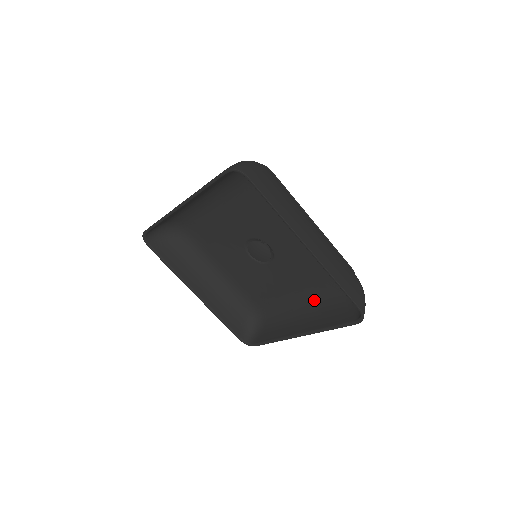
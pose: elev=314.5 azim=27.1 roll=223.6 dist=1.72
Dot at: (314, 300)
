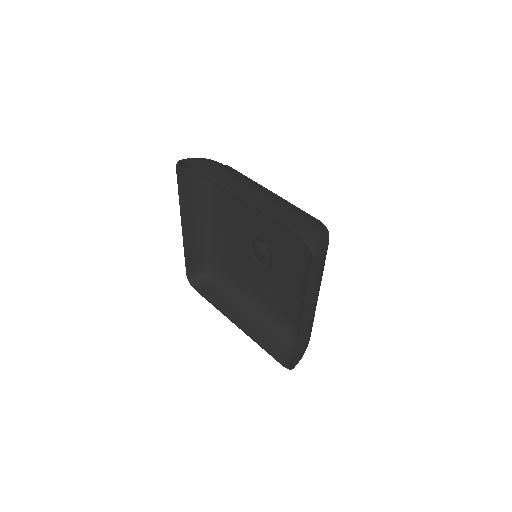
Dot at: occluded
